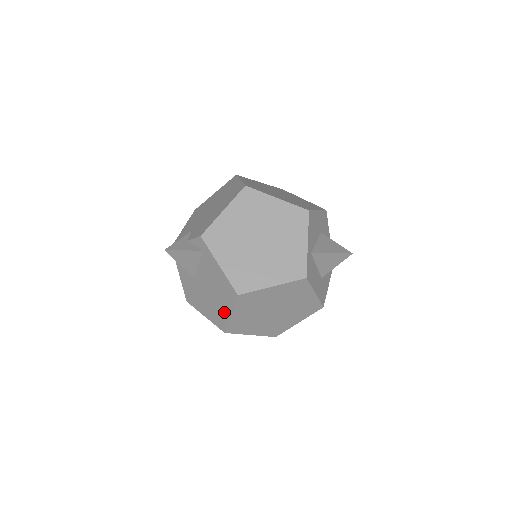
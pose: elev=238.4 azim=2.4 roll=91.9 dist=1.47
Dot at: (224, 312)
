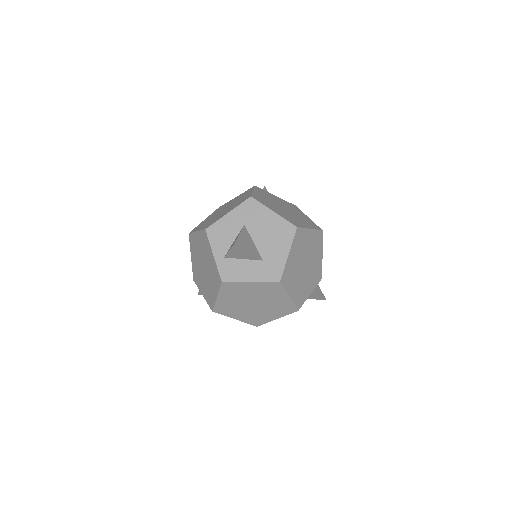
Dot at: occluded
